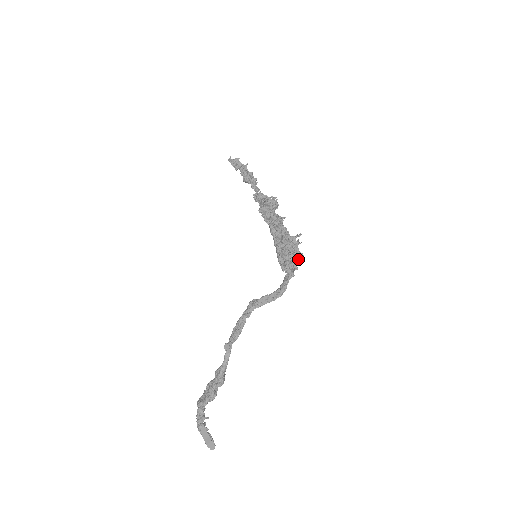
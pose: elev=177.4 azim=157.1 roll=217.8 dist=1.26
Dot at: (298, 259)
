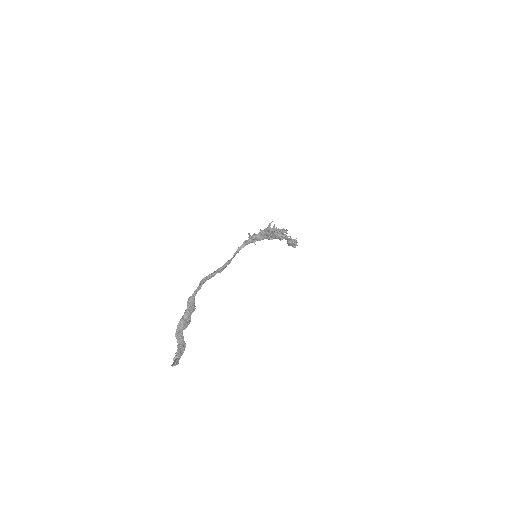
Dot at: (264, 233)
